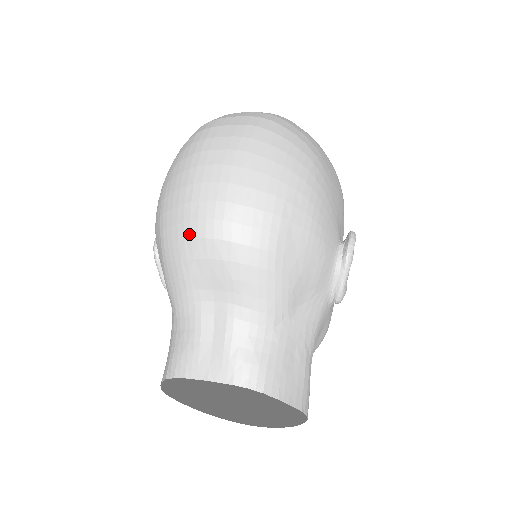
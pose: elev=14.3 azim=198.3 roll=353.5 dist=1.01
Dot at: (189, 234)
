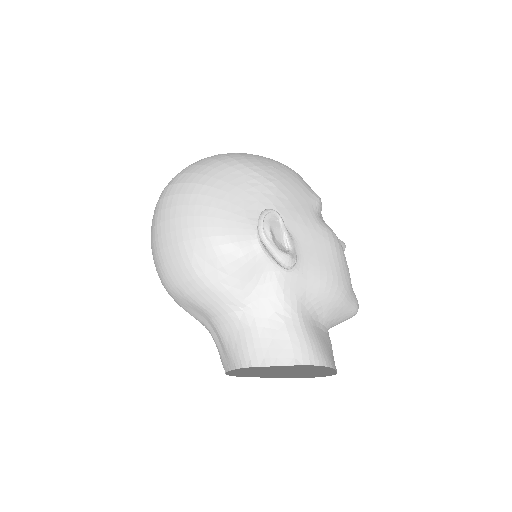
Dot at: (167, 291)
